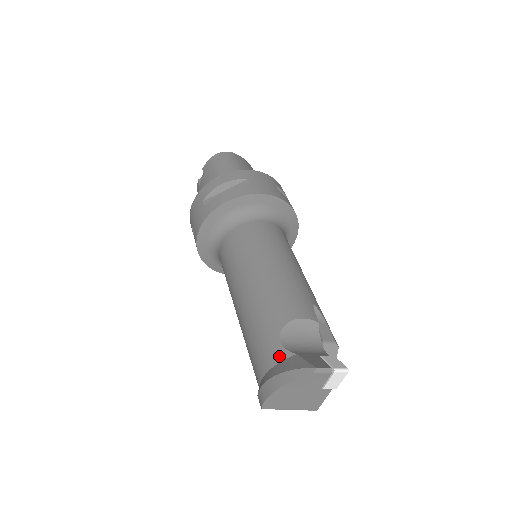
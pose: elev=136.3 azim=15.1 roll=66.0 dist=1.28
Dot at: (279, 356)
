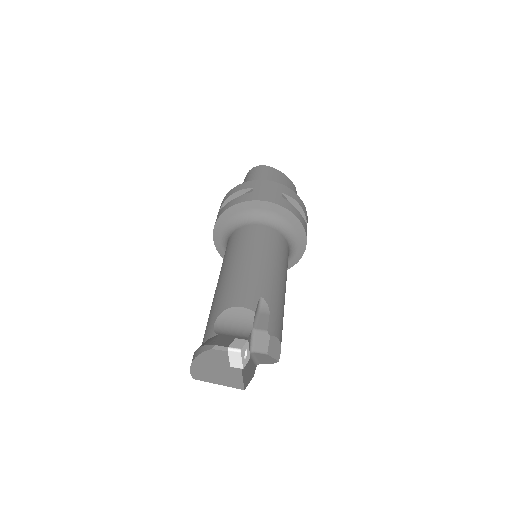
Dot at: (208, 336)
